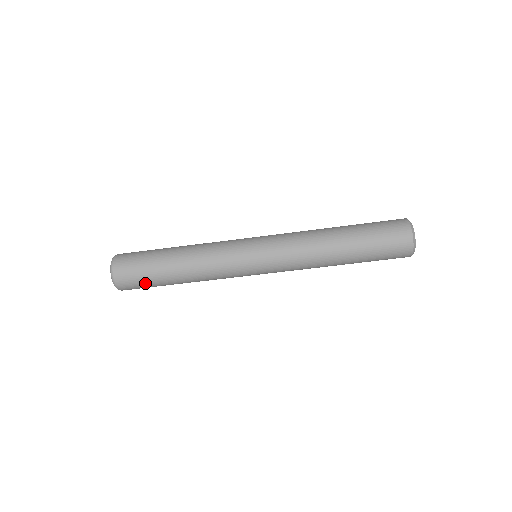
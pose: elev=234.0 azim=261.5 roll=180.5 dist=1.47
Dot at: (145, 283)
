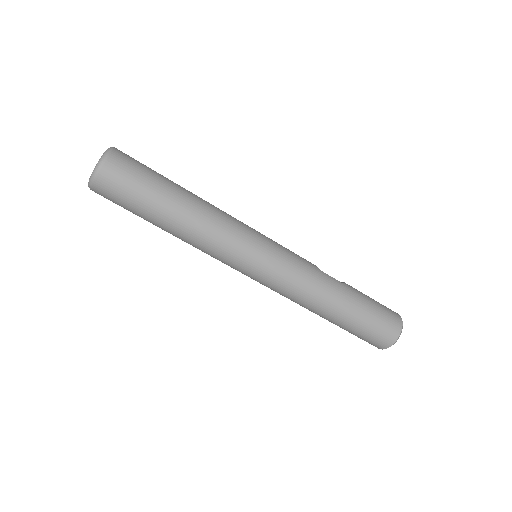
Dot at: (126, 209)
